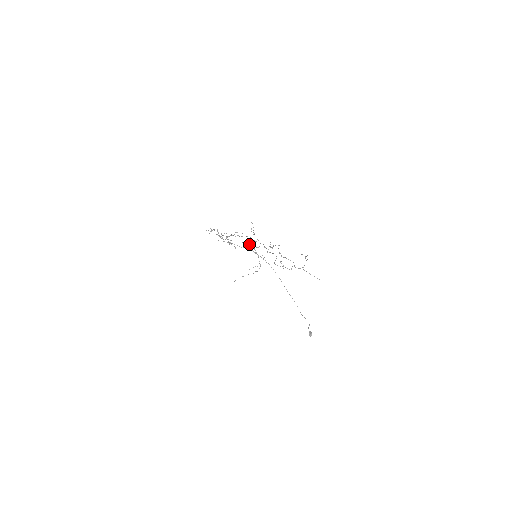
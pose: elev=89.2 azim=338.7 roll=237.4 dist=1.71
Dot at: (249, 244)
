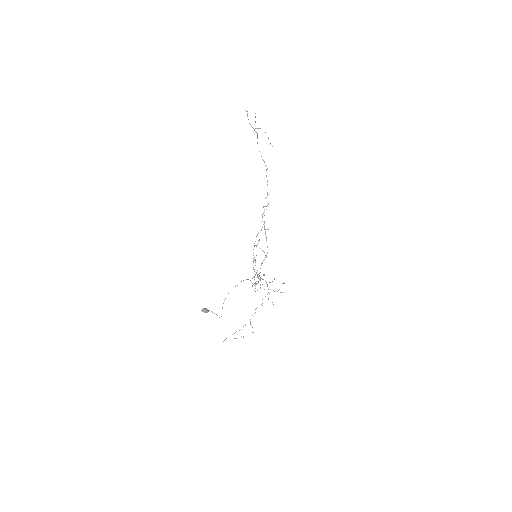
Dot at: occluded
